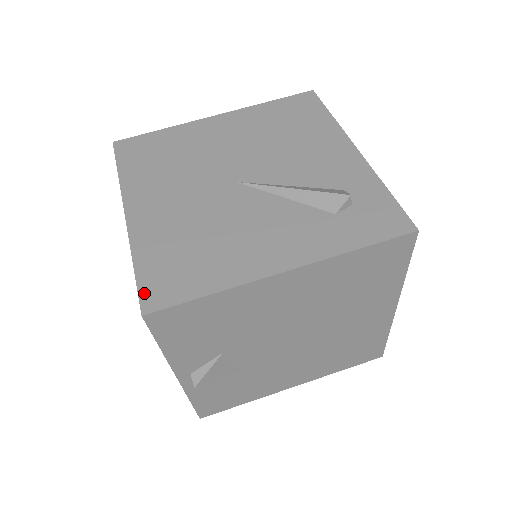
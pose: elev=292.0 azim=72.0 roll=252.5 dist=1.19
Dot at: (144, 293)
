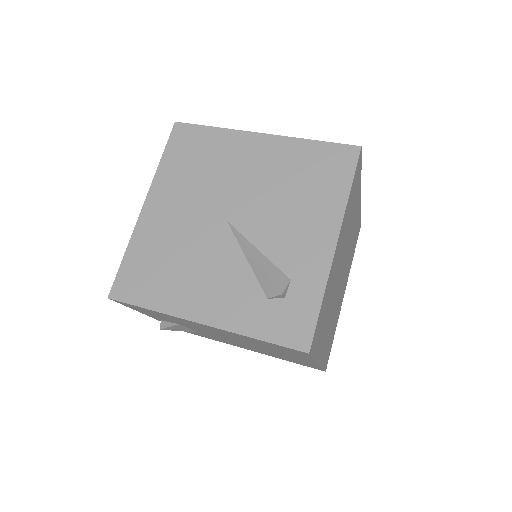
Dot at: (117, 282)
